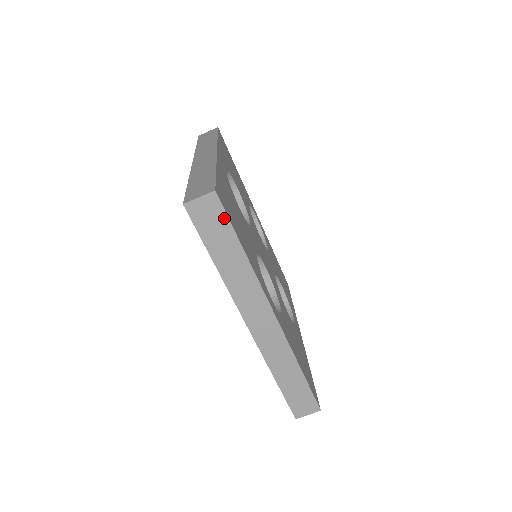
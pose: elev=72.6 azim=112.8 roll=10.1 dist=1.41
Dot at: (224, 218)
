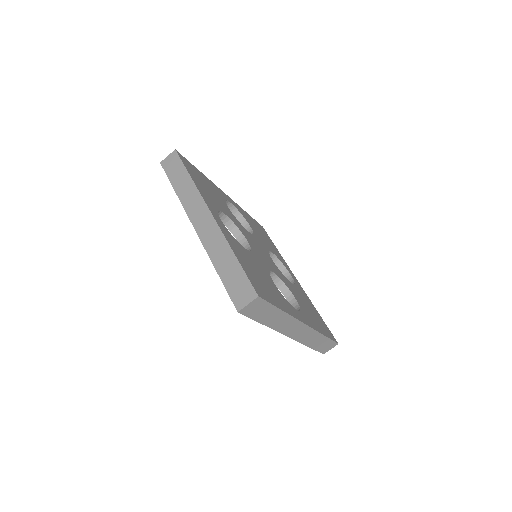
Dot at: (266, 304)
